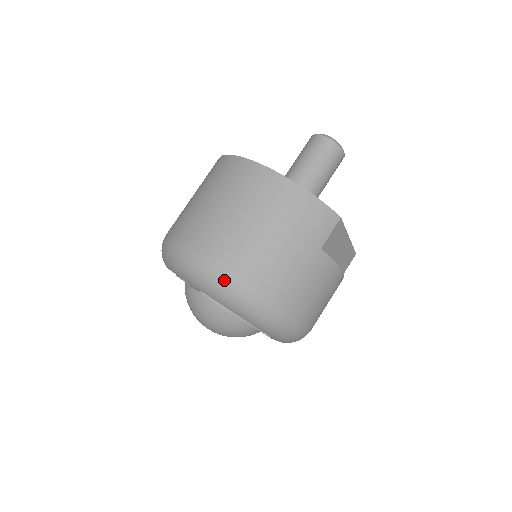
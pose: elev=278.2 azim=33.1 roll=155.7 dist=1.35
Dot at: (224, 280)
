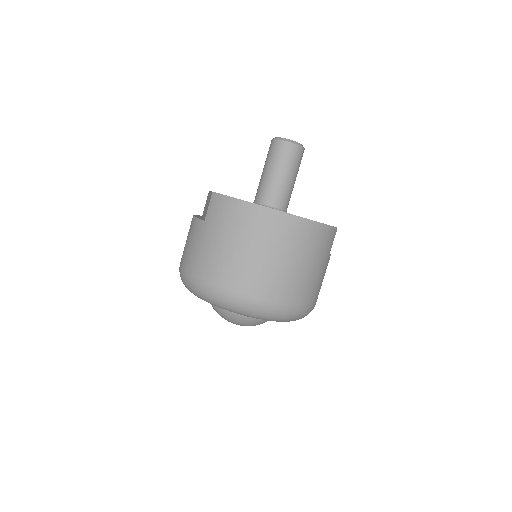
Dot at: (283, 311)
